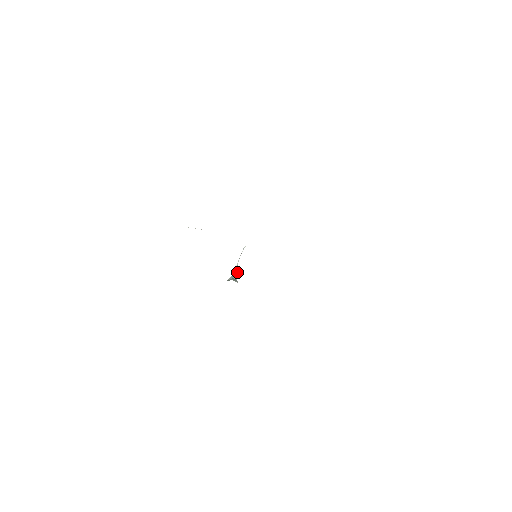
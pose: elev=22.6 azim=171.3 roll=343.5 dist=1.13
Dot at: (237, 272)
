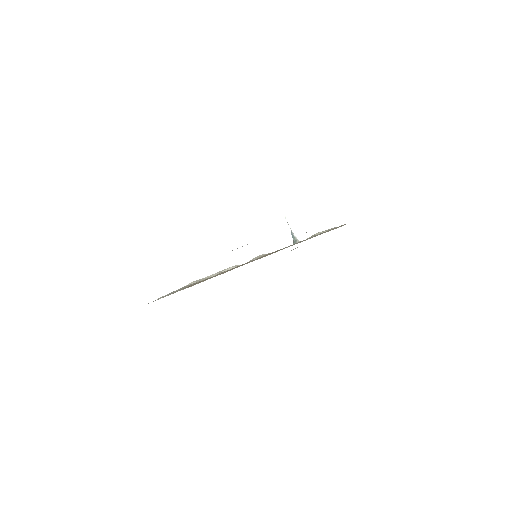
Dot at: (294, 235)
